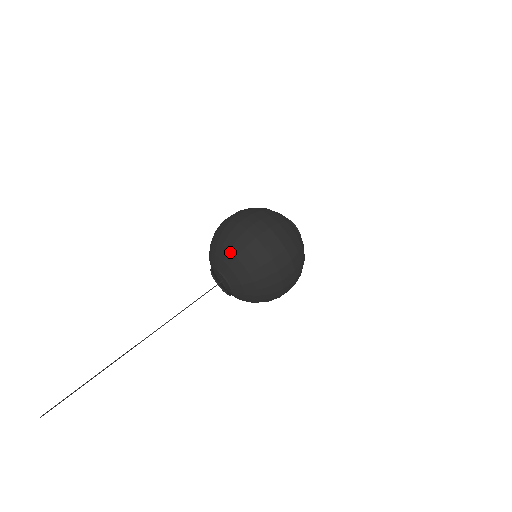
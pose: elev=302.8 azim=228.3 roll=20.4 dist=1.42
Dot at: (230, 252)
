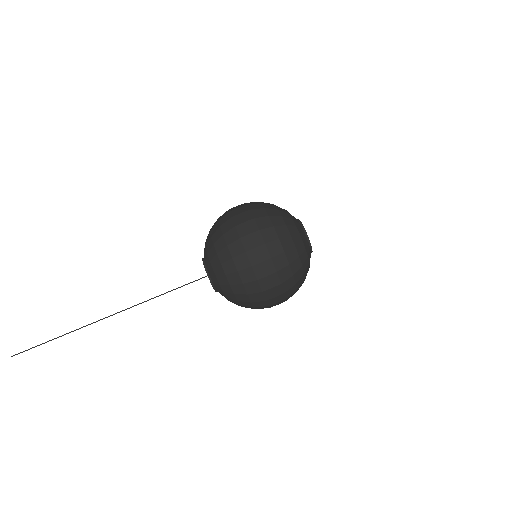
Dot at: (230, 287)
